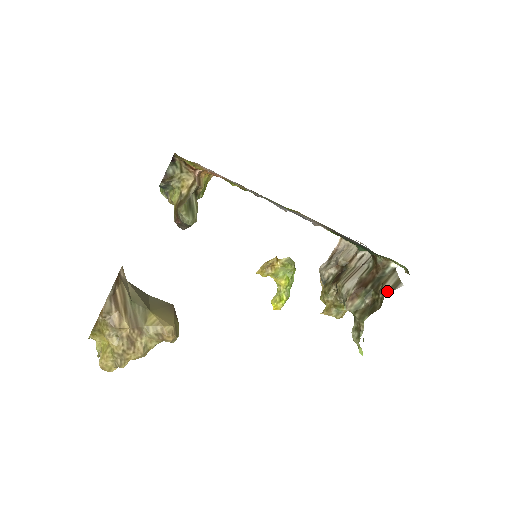
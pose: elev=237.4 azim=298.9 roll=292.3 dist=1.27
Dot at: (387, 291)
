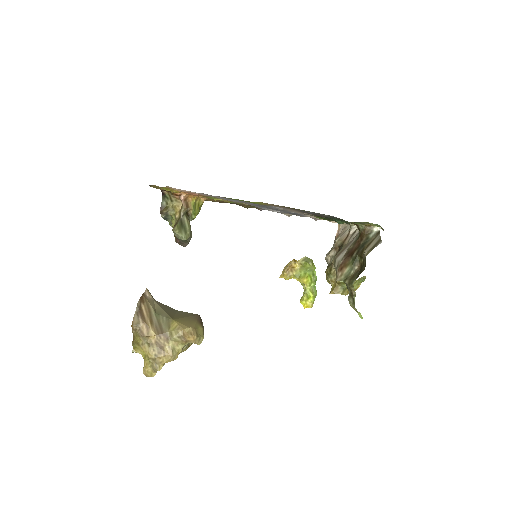
Dot at: (368, 252)
